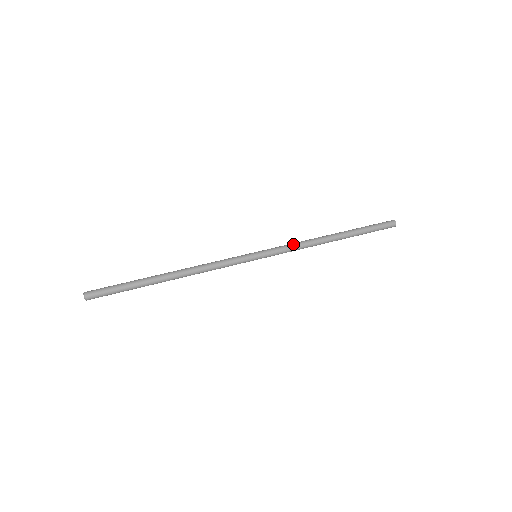
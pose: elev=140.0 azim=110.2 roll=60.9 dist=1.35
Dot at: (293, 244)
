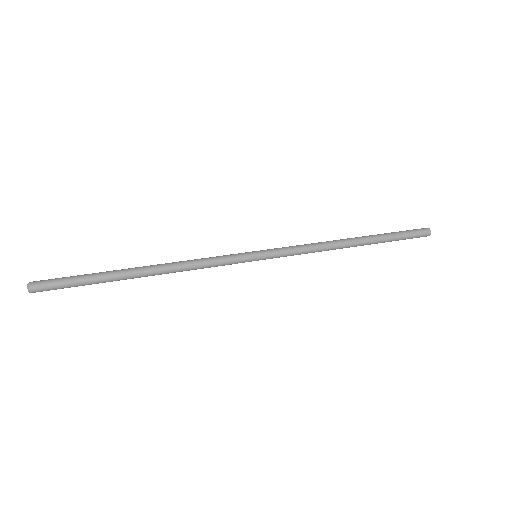
Dot at: occluded
